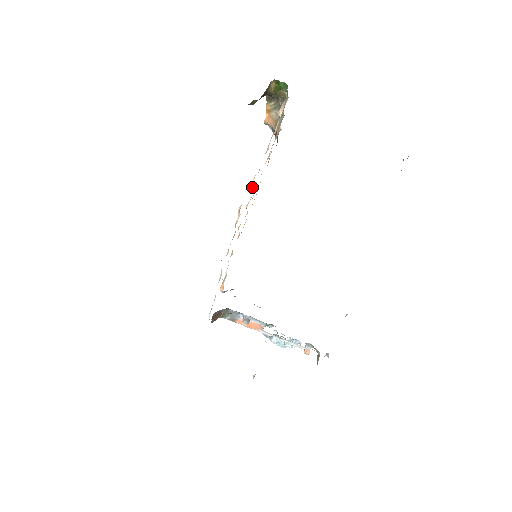
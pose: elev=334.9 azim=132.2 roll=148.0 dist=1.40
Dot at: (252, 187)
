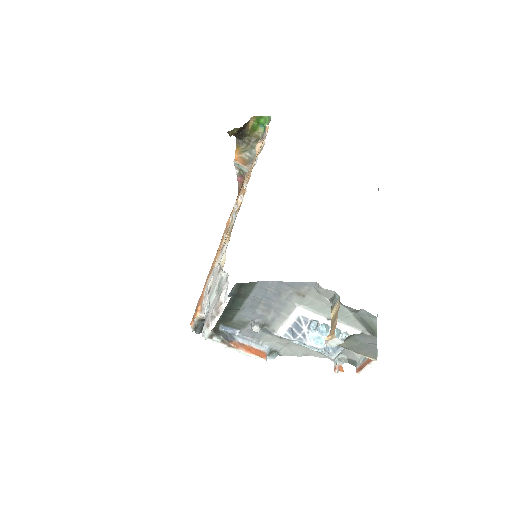
Dot at: occluded
